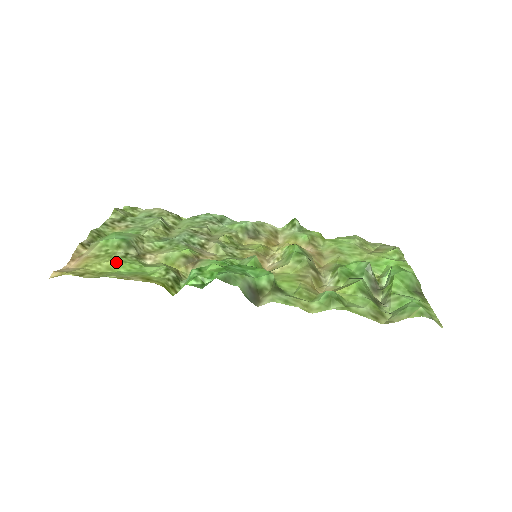
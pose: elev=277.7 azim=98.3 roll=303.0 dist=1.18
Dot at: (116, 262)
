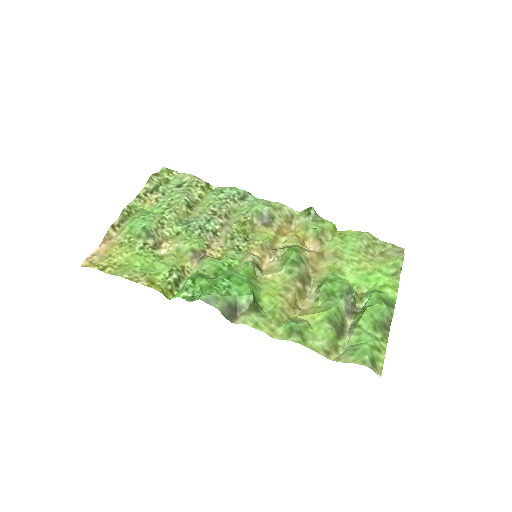
Dot at: (134, 255)
